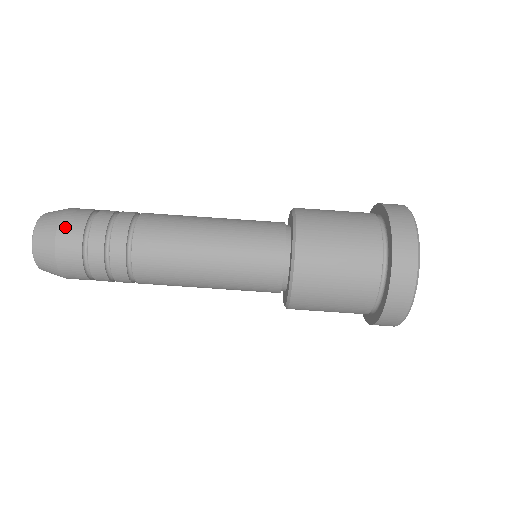
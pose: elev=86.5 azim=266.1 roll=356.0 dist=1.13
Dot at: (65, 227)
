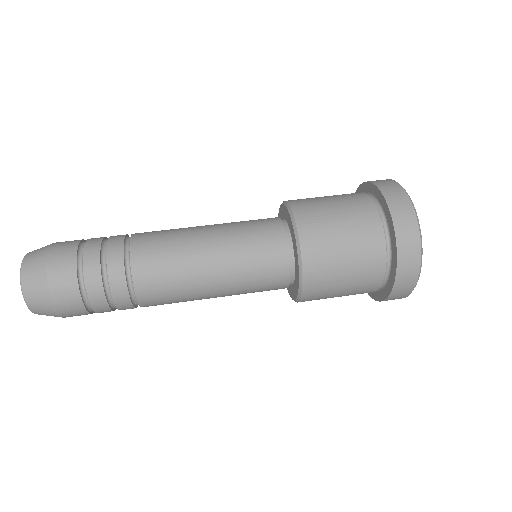
Dot at: occluded
